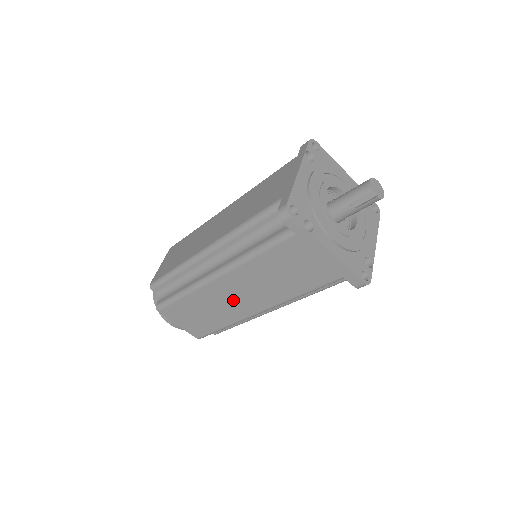
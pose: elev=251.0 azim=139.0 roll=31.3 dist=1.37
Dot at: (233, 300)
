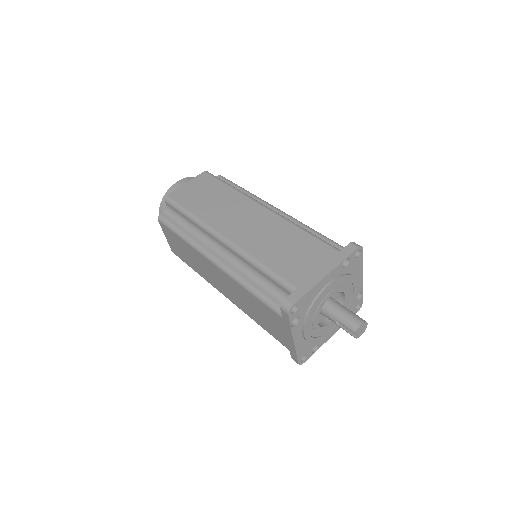
Dot at: (214, 277)
